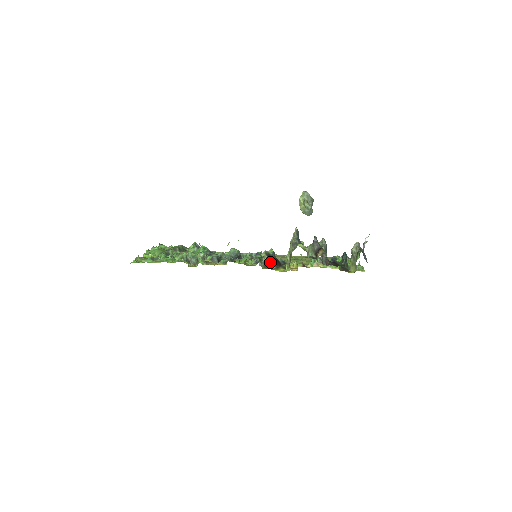
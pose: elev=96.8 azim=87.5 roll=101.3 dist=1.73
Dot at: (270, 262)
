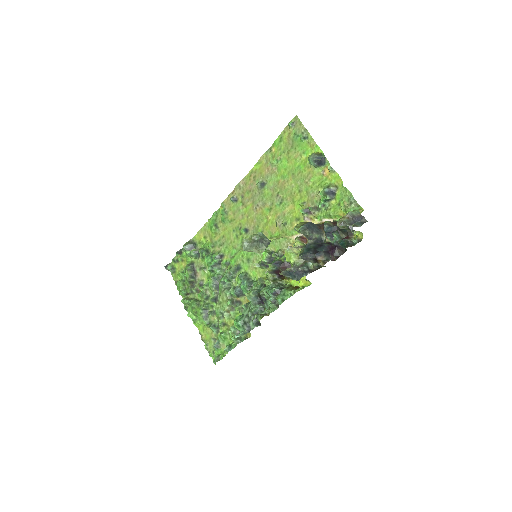
Dot at: occluded
